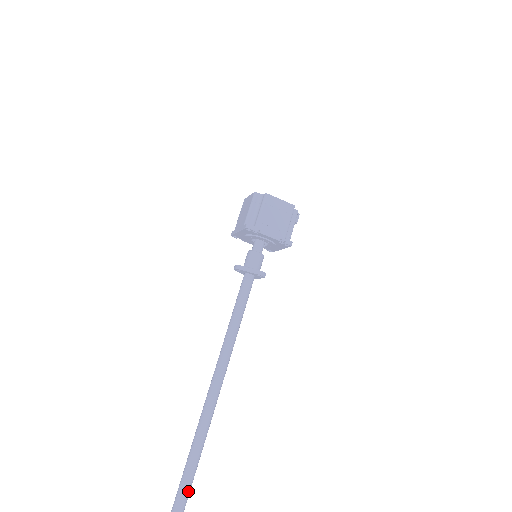
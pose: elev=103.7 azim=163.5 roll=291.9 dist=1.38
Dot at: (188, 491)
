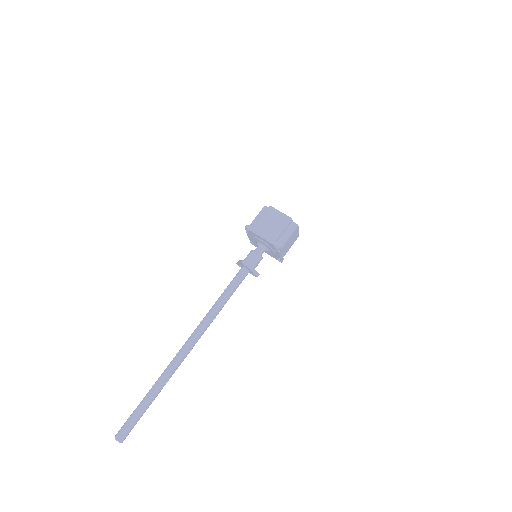
Dot at: occluded
